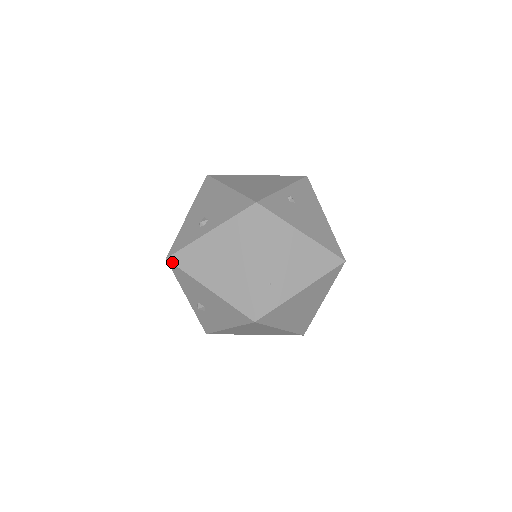
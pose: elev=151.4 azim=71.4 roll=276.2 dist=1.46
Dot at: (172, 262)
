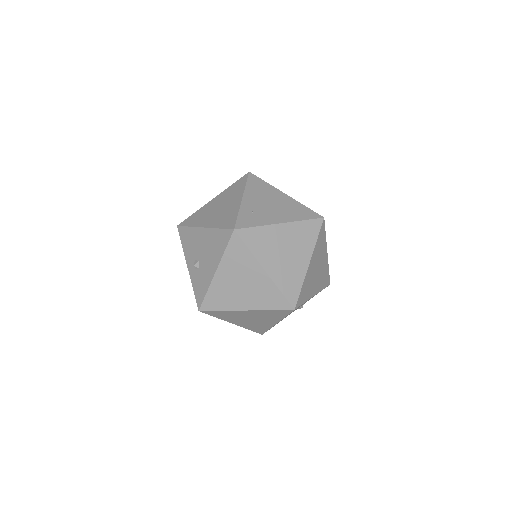
Dot at: (181, 225)
